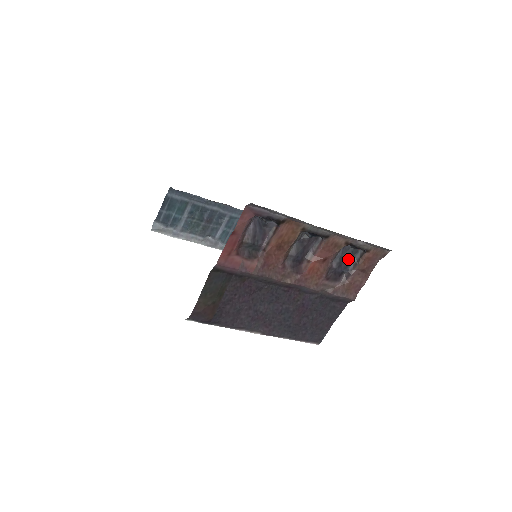
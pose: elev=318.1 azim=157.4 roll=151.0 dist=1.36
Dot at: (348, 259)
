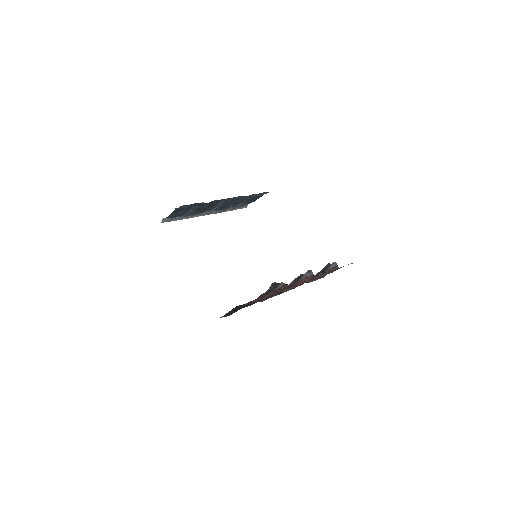
Dot at: (326, 268)
